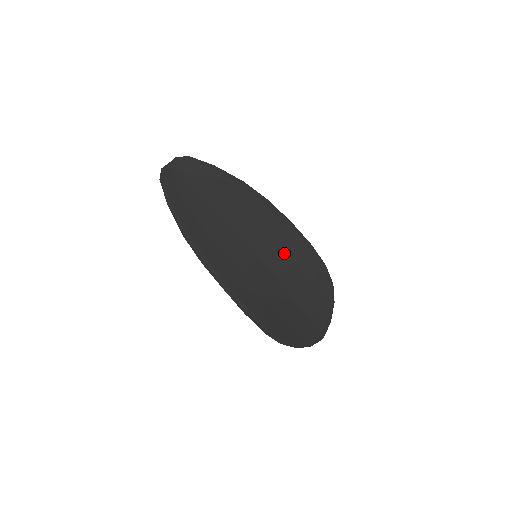
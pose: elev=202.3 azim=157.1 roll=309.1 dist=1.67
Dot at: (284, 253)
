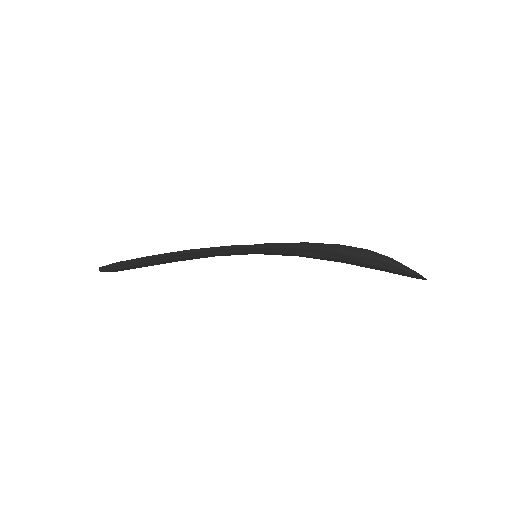
Dot at: occluded
